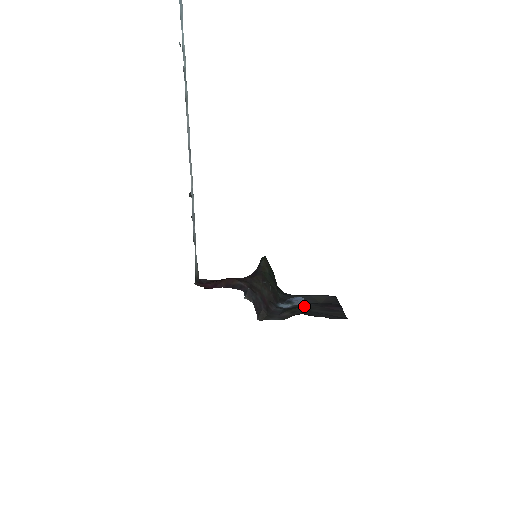
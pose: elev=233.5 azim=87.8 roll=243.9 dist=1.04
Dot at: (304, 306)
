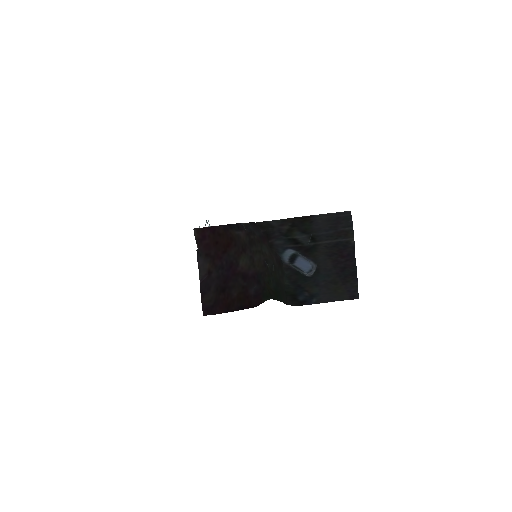
Dot at: (310, 252)
